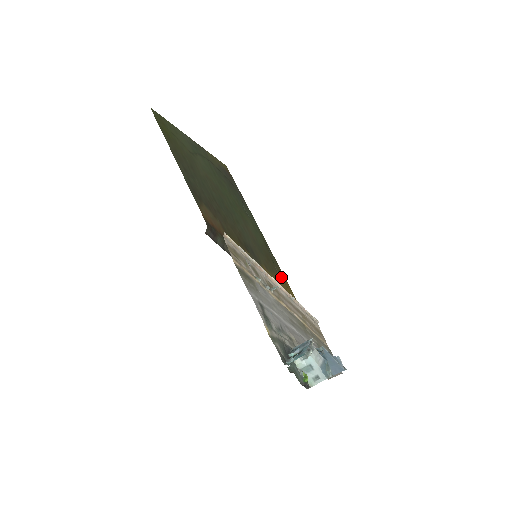
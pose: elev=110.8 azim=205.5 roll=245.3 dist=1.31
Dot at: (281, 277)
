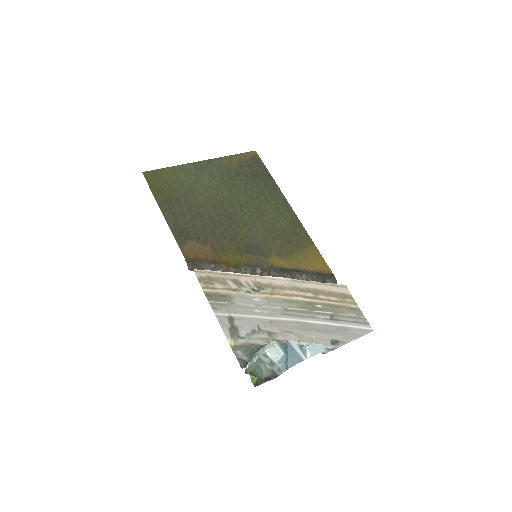
Dot at: (307, 251)
